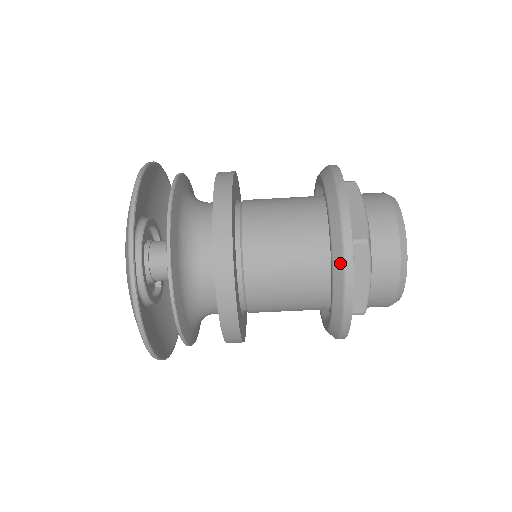
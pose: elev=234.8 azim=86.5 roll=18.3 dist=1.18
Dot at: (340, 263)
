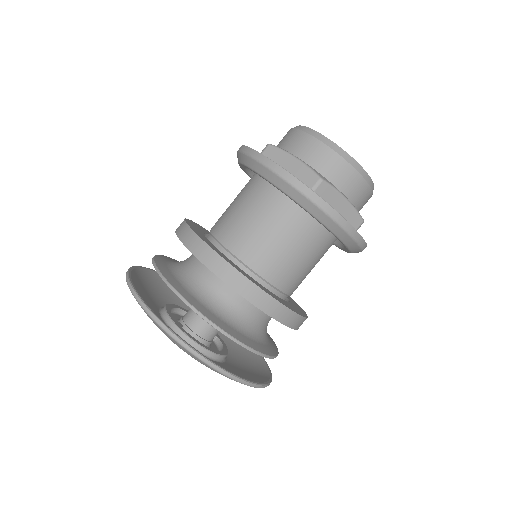
Dot at: (321, 214)
